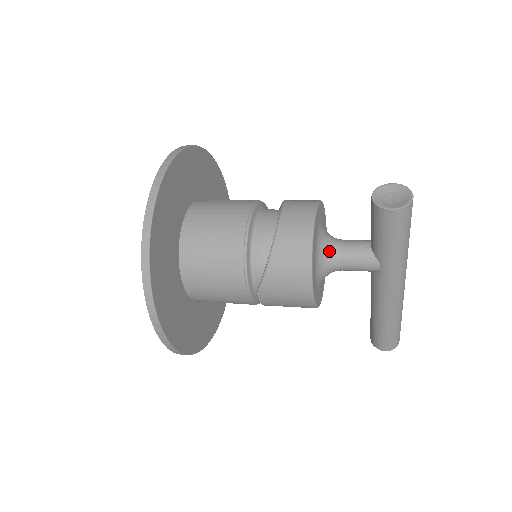
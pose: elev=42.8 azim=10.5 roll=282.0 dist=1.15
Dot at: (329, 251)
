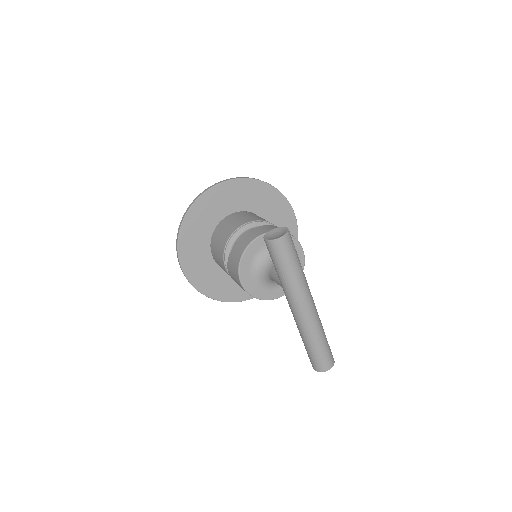
Dot at: (267, 263)
